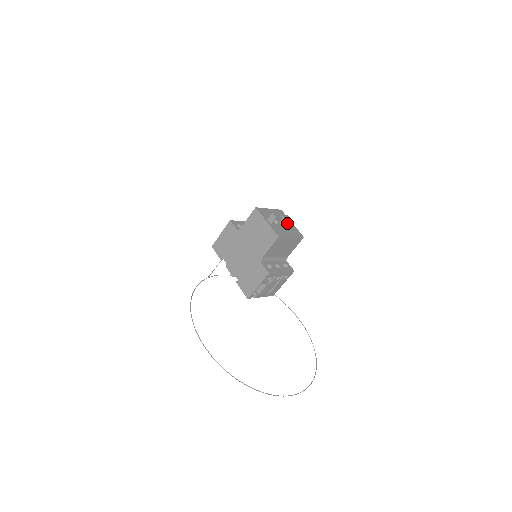
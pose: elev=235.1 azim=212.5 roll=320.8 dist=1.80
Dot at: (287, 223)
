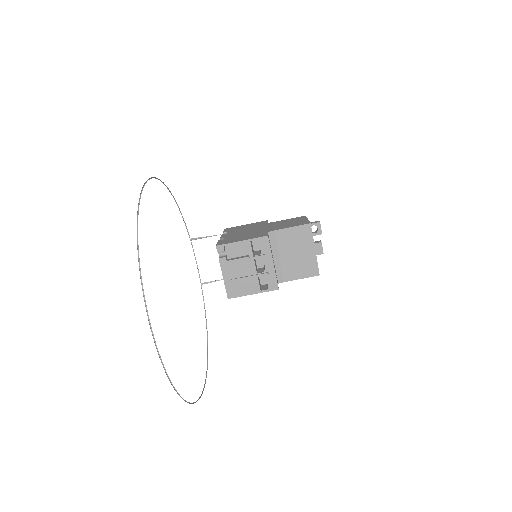
Dot at: (317, 253)
